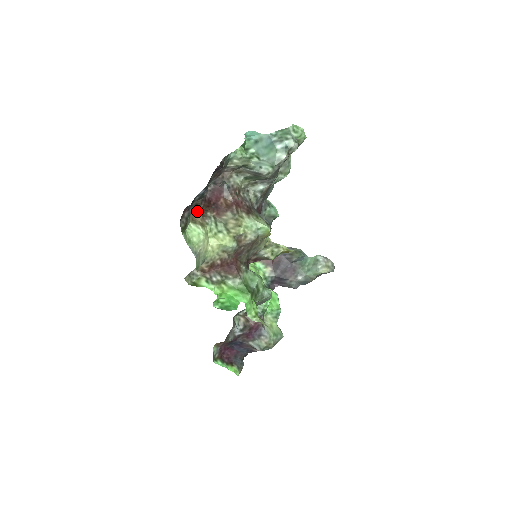
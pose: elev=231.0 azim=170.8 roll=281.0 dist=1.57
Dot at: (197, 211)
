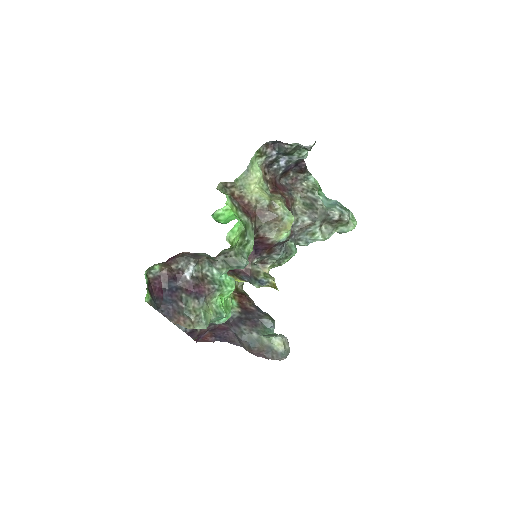
Dot at: (266, 174)
